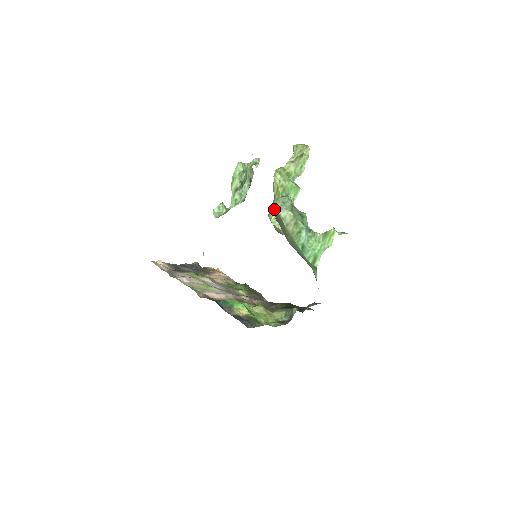
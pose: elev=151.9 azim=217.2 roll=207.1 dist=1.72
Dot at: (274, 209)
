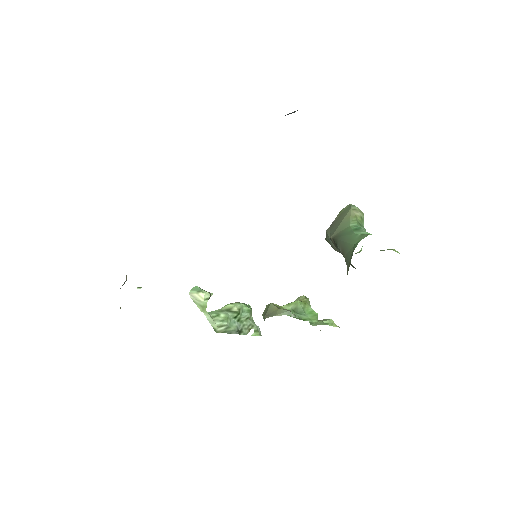
Dot at: (343, 209)
